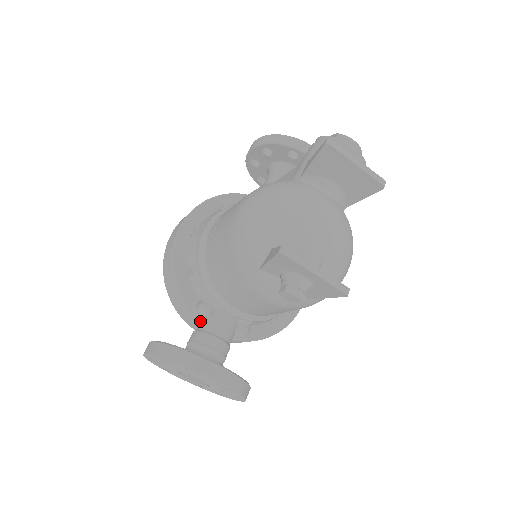
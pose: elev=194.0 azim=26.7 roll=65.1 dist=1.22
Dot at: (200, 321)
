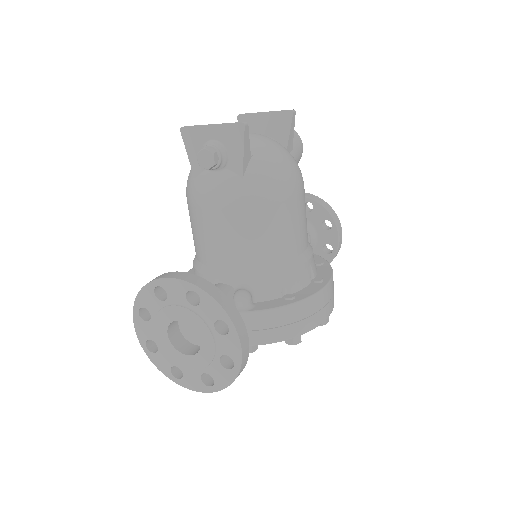
Dot at: occluded
